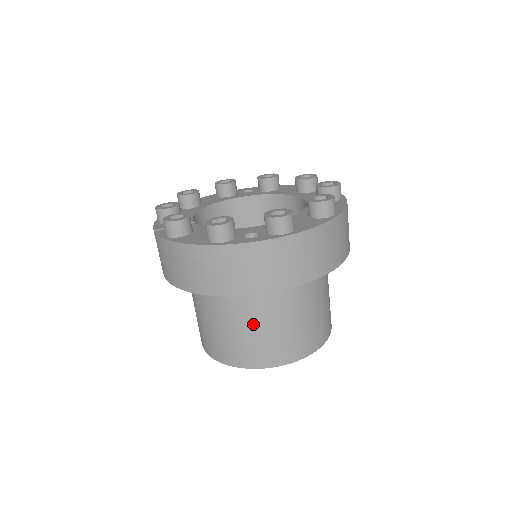
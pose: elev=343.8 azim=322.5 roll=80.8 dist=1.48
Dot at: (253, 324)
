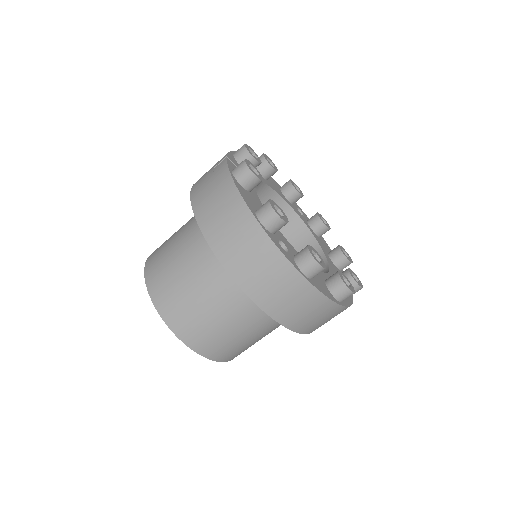
Dot at: (203, 294)
